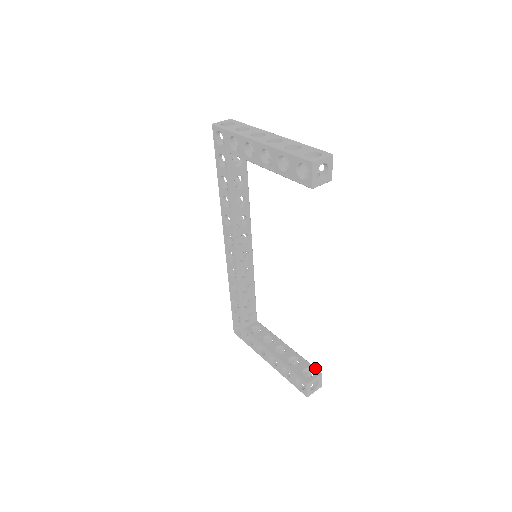
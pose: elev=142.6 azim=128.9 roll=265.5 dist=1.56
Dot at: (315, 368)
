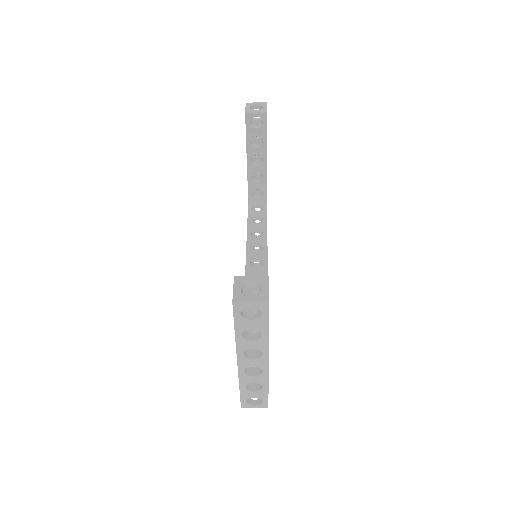
Dot at: occluded
